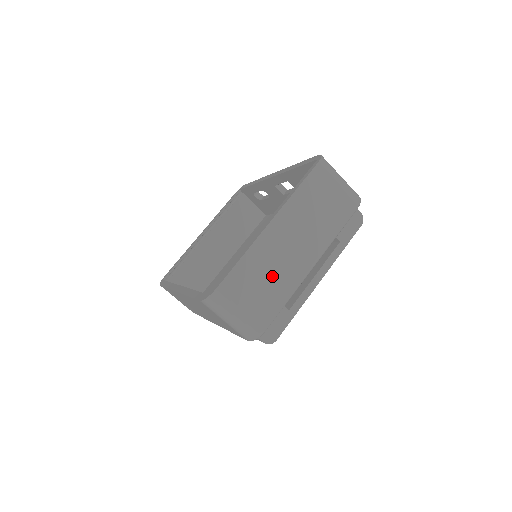
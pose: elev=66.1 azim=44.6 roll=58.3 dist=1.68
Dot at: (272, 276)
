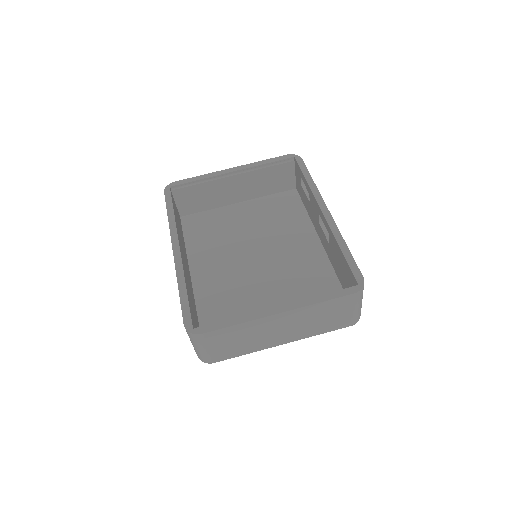
Dot at: (249, 340)
